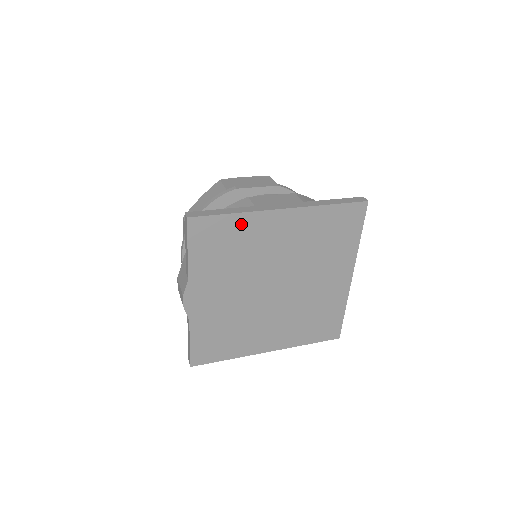
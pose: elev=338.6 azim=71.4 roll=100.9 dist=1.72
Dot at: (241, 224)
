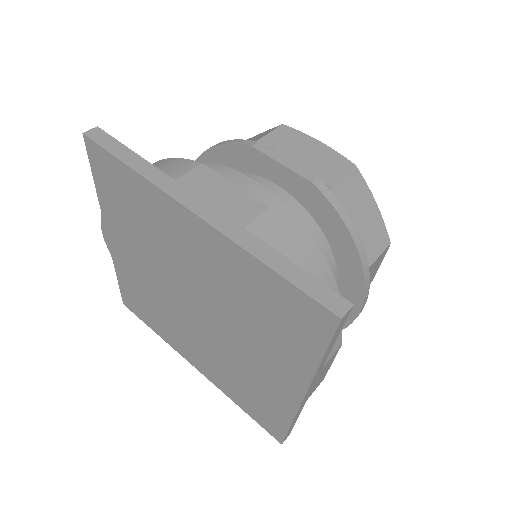
Dot at: (143, 191)
